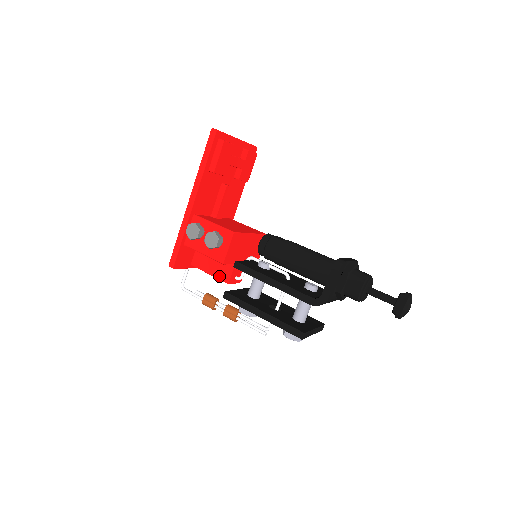
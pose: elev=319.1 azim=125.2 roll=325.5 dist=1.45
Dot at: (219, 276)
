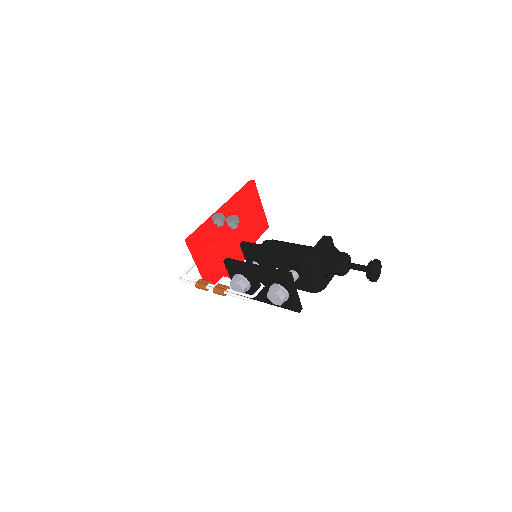
Dot at: (222, 260)
